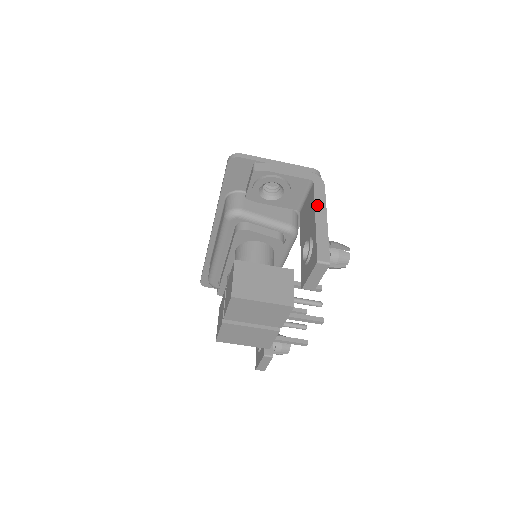
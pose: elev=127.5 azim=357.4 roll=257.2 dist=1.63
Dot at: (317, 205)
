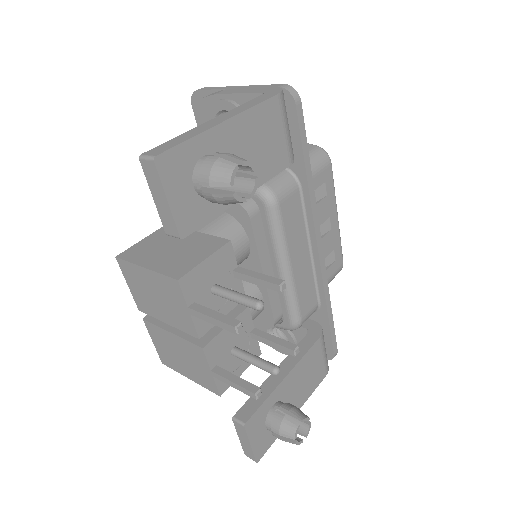
Dot at: (234, 110)
